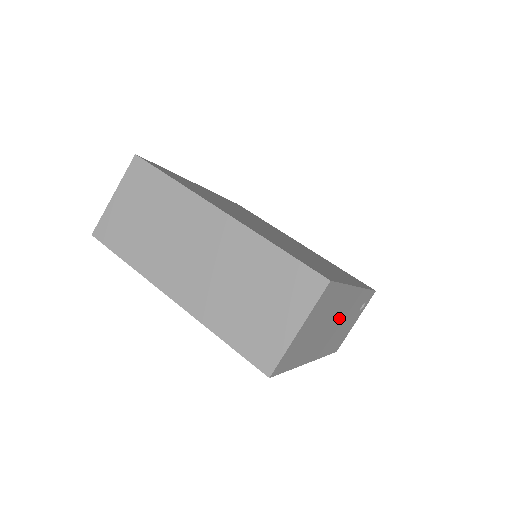
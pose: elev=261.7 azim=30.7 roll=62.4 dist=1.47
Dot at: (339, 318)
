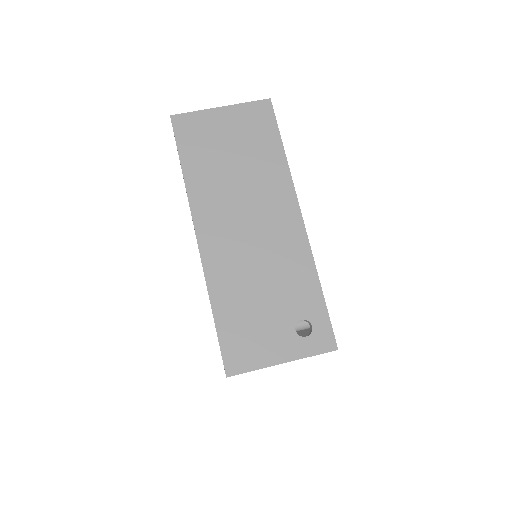
Dot at: (261, 230)
